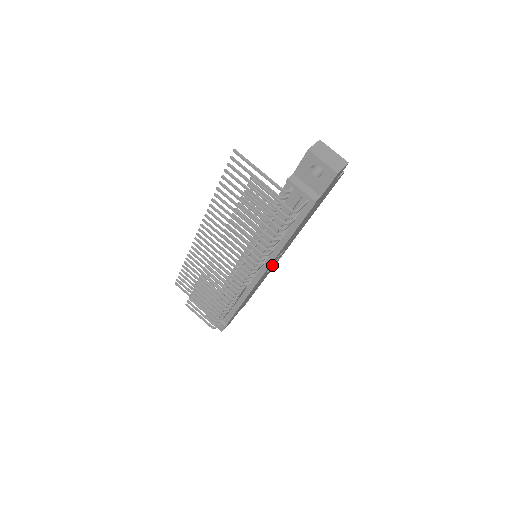
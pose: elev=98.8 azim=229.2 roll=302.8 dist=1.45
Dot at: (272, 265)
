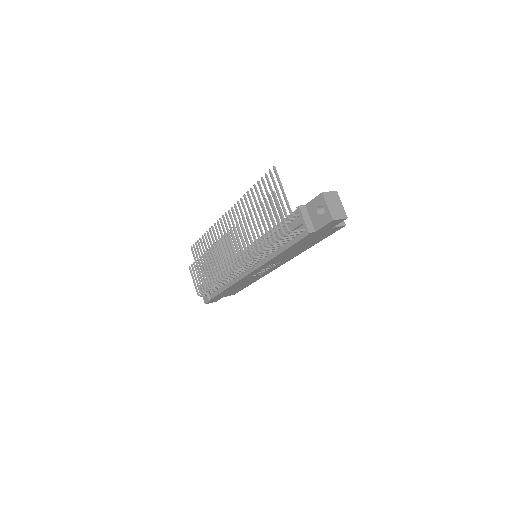
Dot at: (264, 270)
